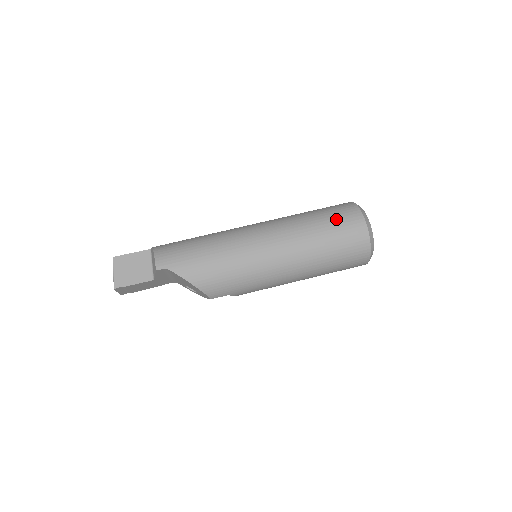
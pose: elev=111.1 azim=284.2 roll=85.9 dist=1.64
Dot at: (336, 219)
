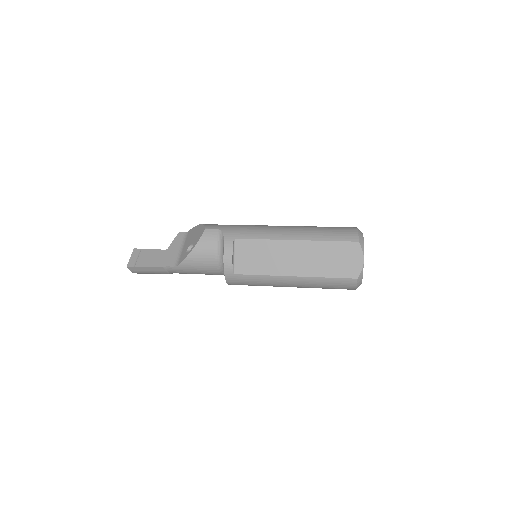
Dot at: occluded
